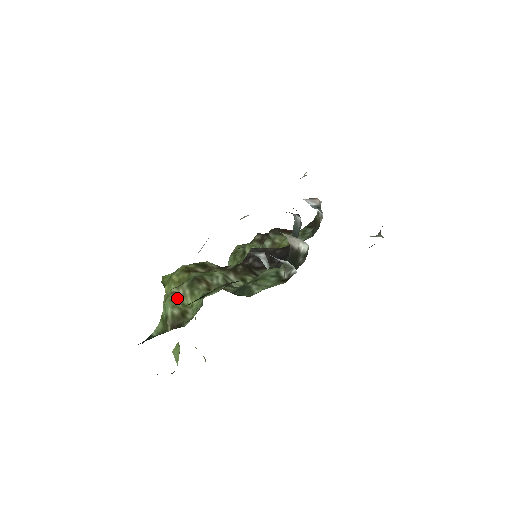
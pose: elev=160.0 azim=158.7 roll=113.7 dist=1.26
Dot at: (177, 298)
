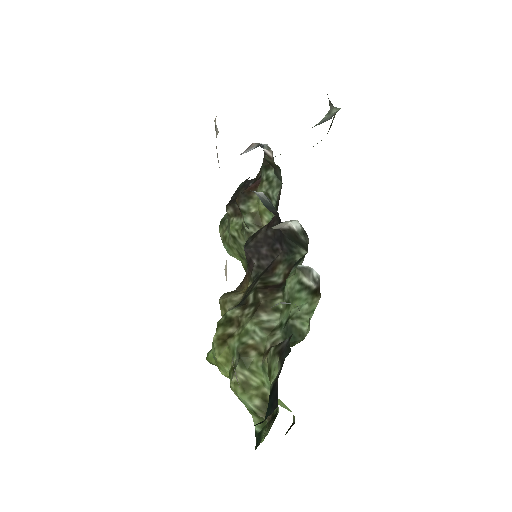
Dot at: (244, 386)
